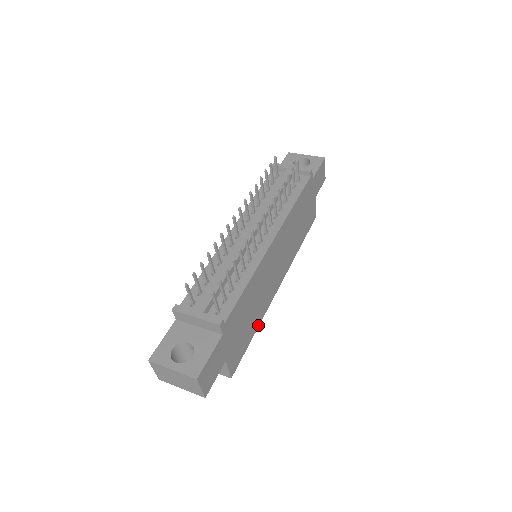
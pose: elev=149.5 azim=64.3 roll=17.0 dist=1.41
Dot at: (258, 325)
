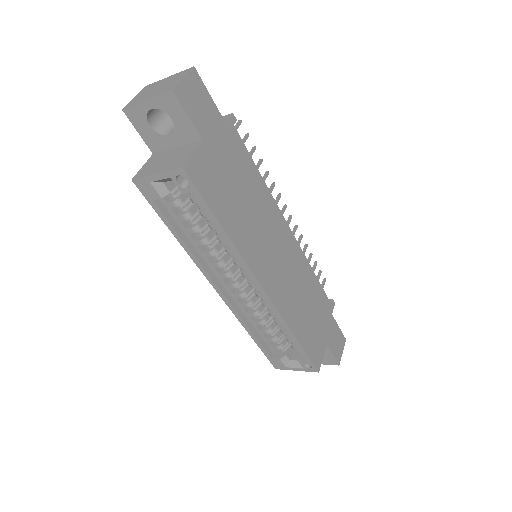
Dot at: (230, 236)
